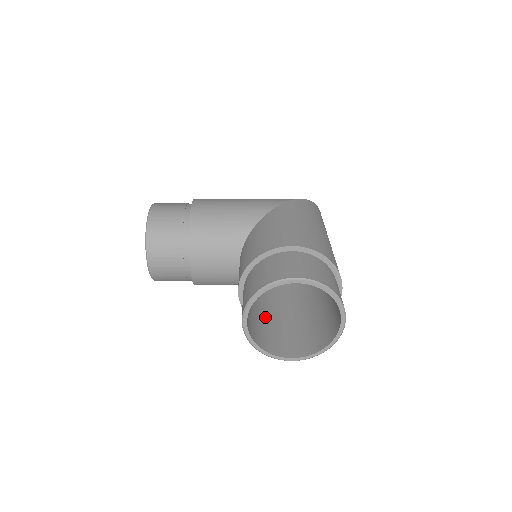
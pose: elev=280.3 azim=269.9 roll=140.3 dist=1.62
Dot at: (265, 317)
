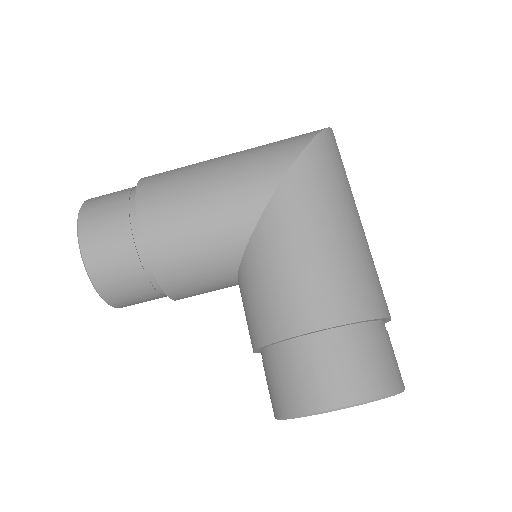
Dot at: occluded
